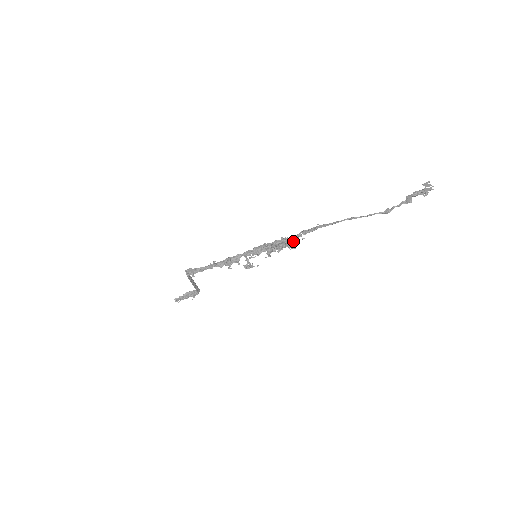
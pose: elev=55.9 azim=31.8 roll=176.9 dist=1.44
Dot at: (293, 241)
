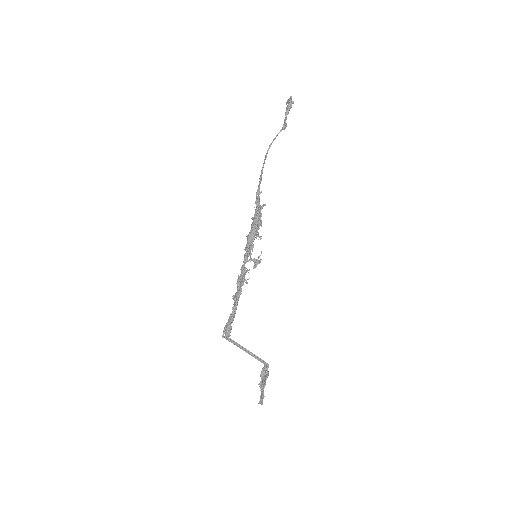
Dot at: (256, 200)
